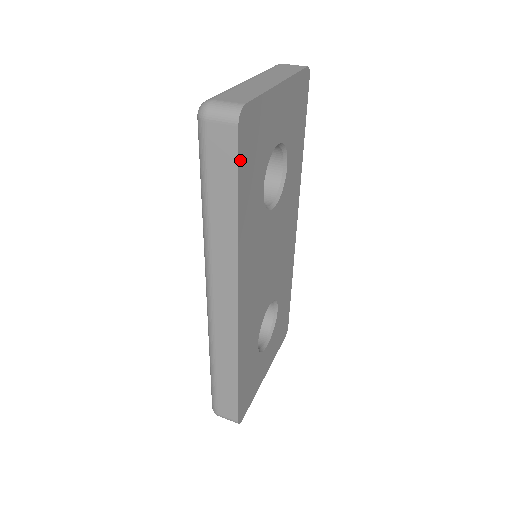
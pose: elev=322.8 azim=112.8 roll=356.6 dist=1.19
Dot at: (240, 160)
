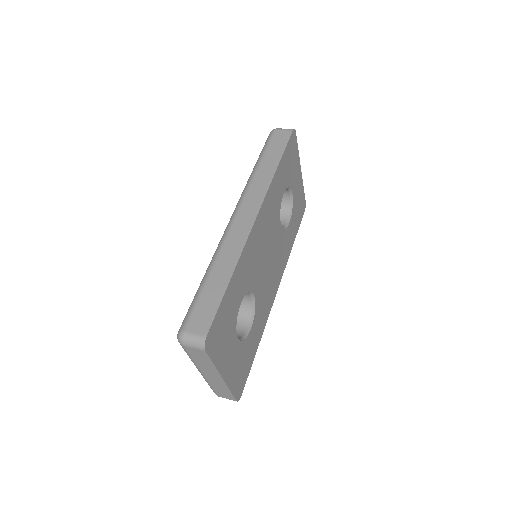
Dot at: (288, 145)
